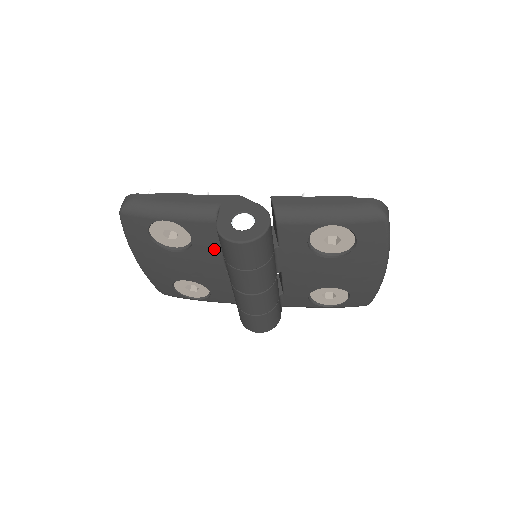
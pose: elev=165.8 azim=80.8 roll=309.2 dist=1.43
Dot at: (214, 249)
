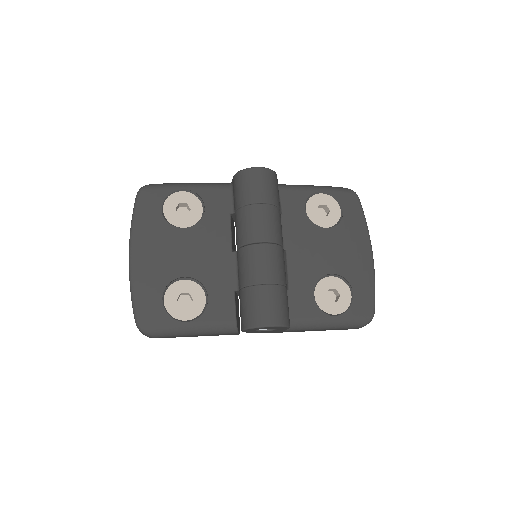
Dot at: (224, 220)
